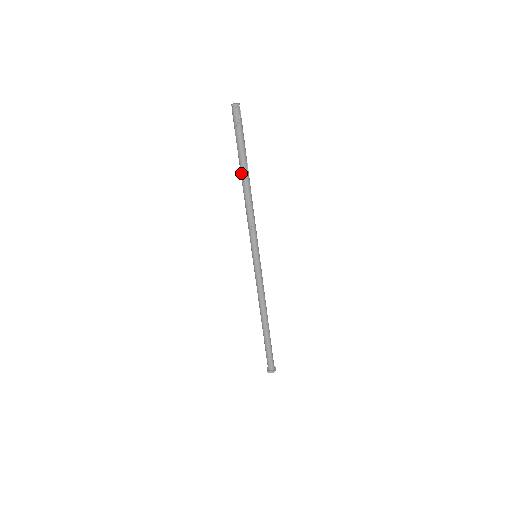
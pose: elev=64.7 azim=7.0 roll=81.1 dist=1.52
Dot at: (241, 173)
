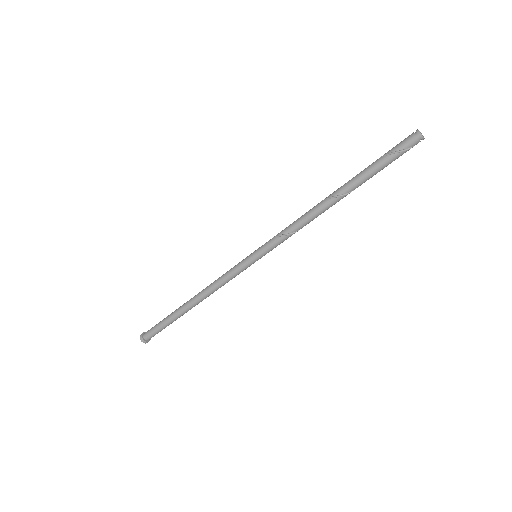
Dot at: (342, 188)
